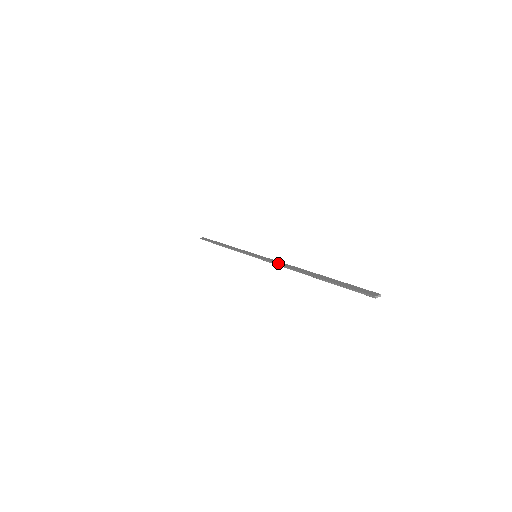
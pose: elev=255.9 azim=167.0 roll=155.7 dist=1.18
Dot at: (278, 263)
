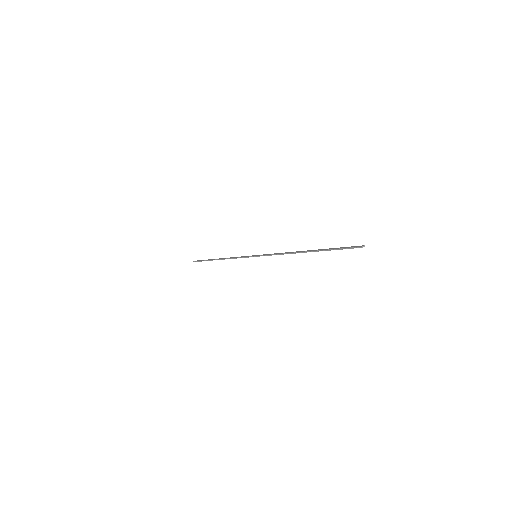
Dot at: (279, 253)
